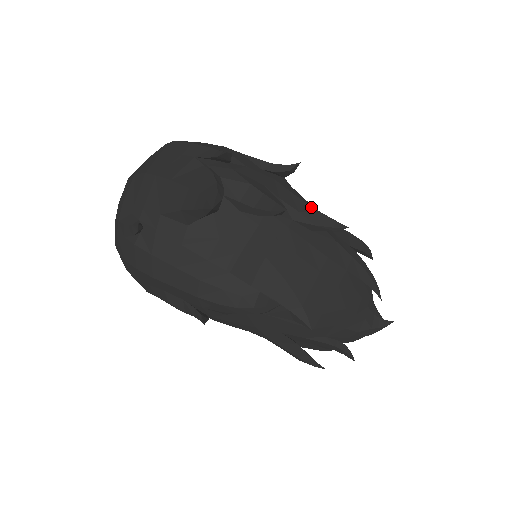
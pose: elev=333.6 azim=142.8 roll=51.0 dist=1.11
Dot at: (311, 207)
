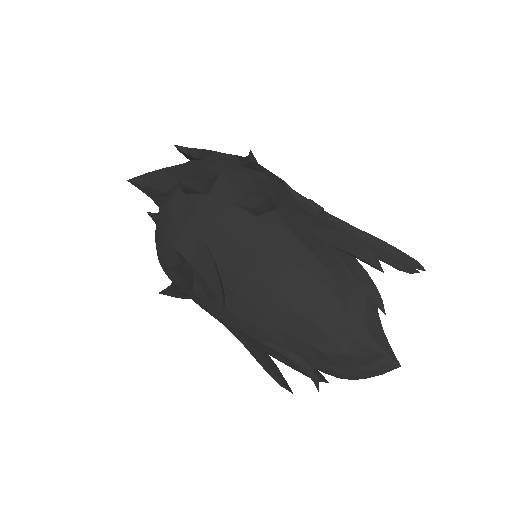
Dot at: (261, 193)
